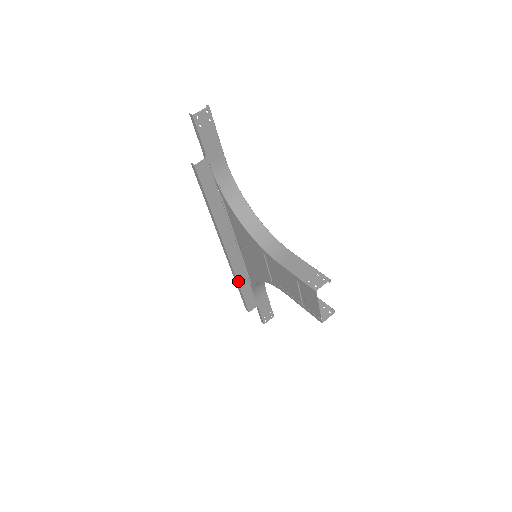
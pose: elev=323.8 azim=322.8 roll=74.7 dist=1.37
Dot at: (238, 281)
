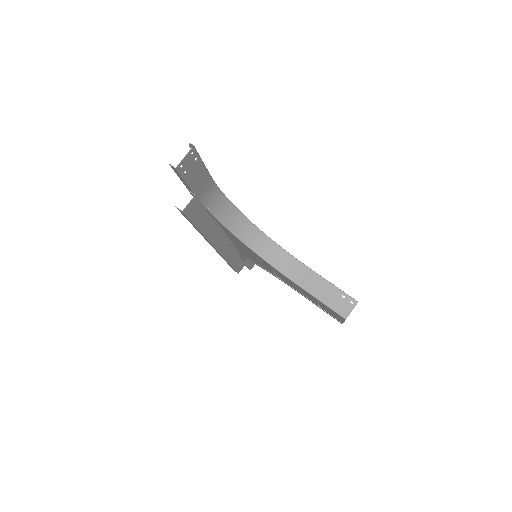
Dot at: (229, 262)
